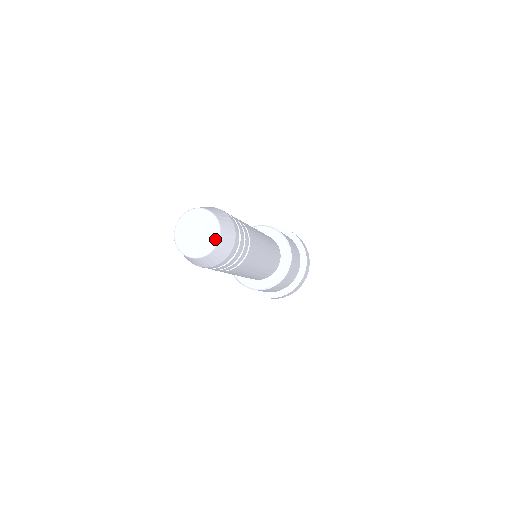
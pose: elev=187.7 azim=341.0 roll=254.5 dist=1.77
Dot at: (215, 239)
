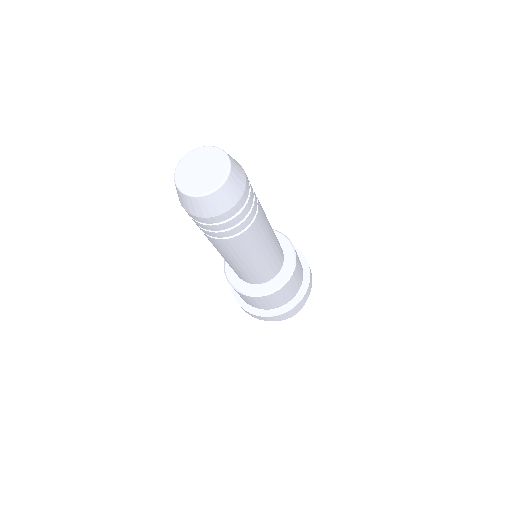
Dot at: (221, 154)
